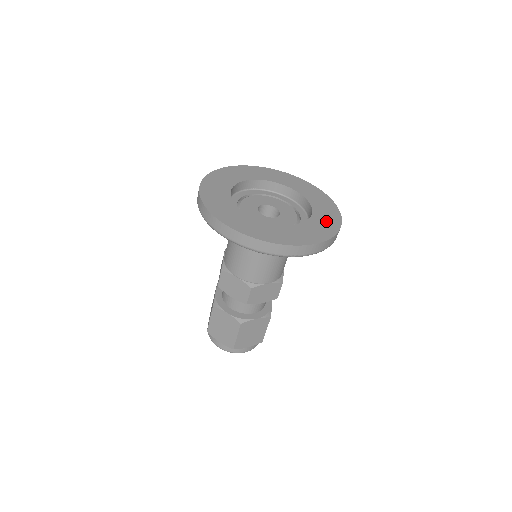
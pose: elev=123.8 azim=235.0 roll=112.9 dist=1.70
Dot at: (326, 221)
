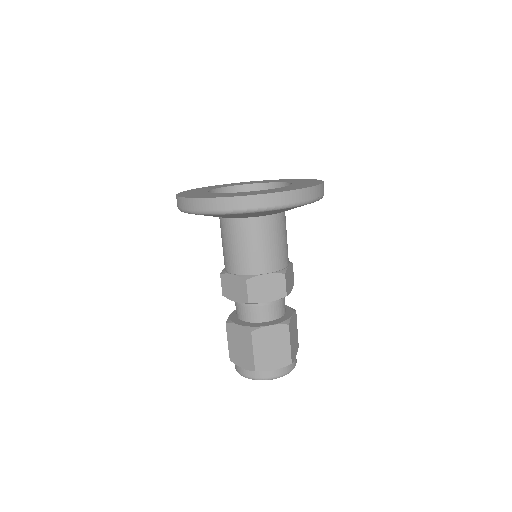
Dot at: (298, 180)
